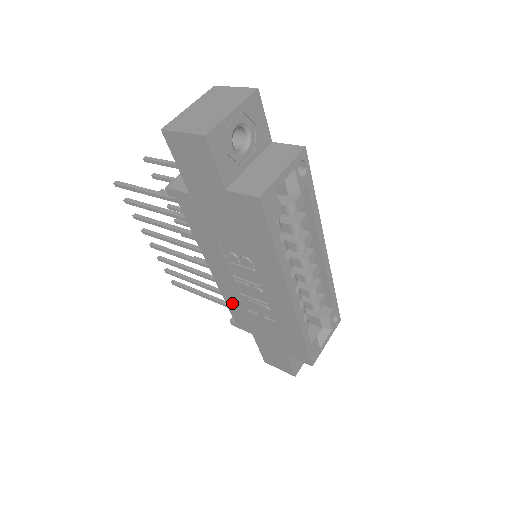
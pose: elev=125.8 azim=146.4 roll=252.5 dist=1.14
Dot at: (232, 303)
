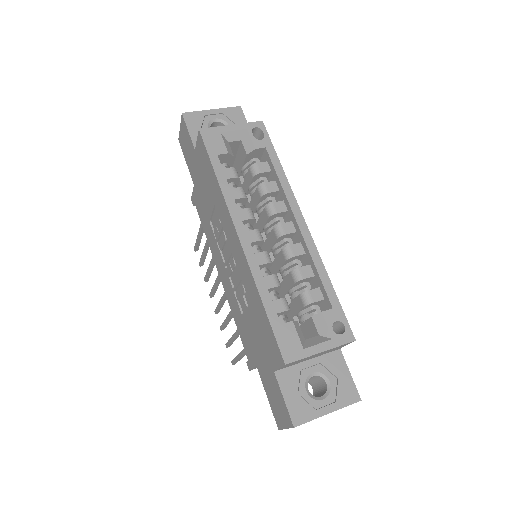
Dot at: (237, 318)
